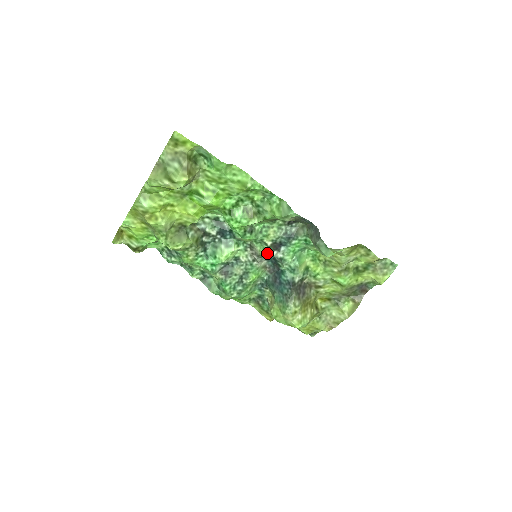
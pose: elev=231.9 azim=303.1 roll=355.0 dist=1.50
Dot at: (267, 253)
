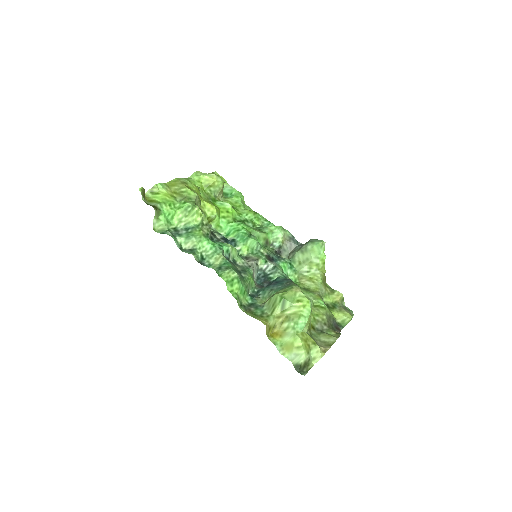
Dot at: (263, 260)
